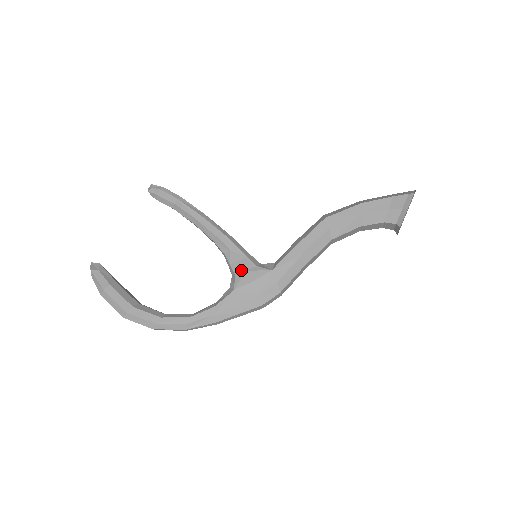
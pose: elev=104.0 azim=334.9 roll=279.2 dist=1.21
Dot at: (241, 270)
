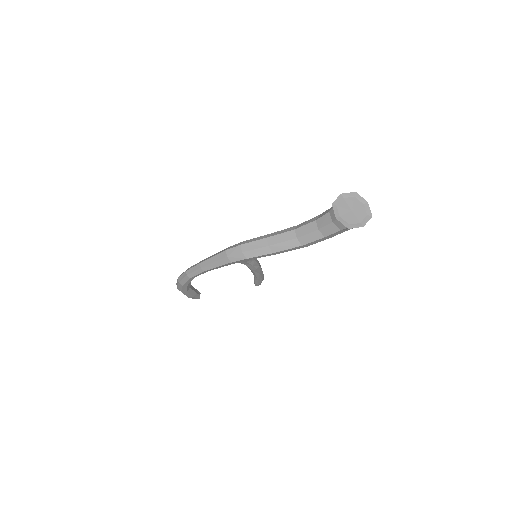
Dot at: occluded
